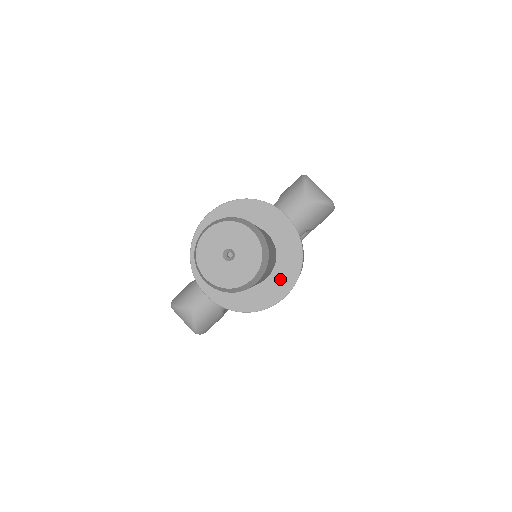
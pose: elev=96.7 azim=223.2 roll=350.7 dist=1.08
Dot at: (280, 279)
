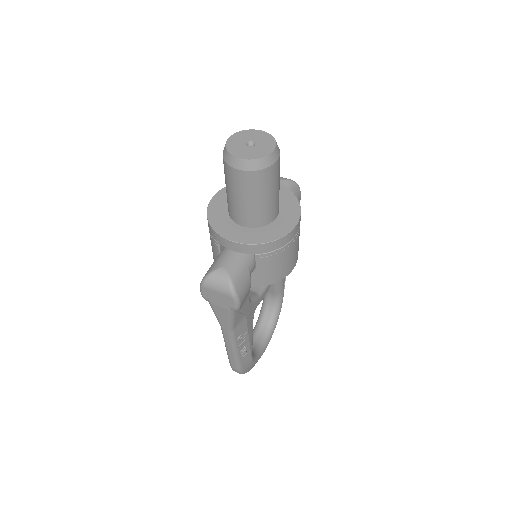
Dot at: (288, 214)
